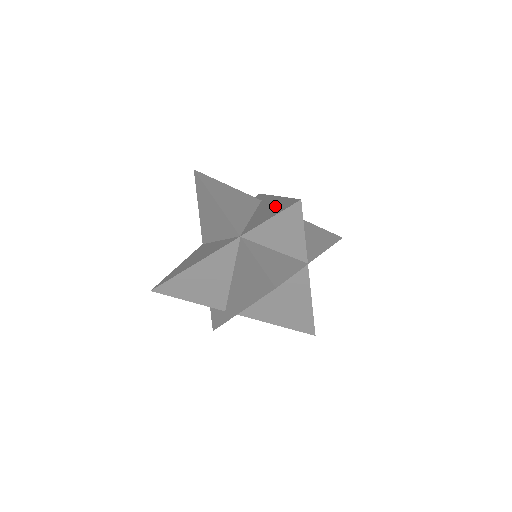
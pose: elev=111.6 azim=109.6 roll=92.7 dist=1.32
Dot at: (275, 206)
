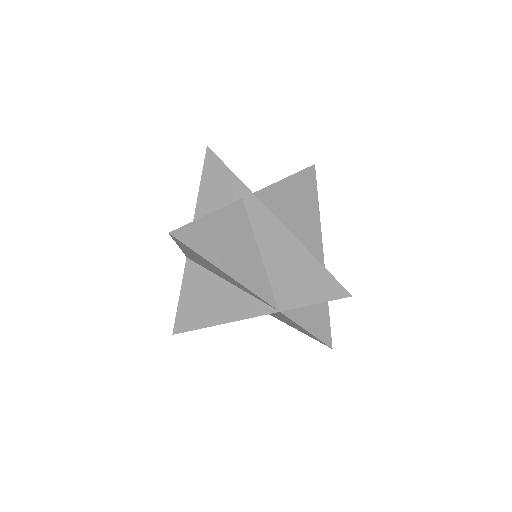
Dot at: (302, 267)
